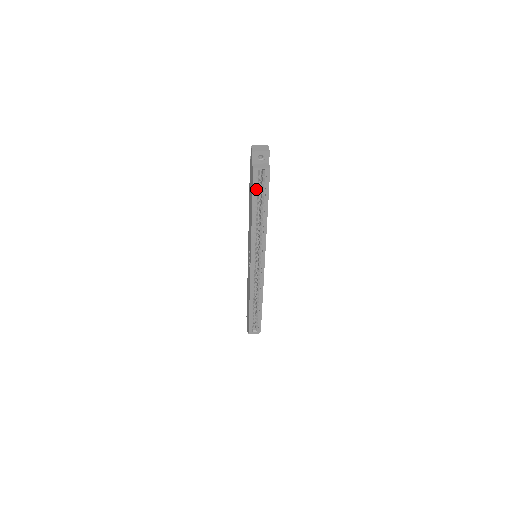
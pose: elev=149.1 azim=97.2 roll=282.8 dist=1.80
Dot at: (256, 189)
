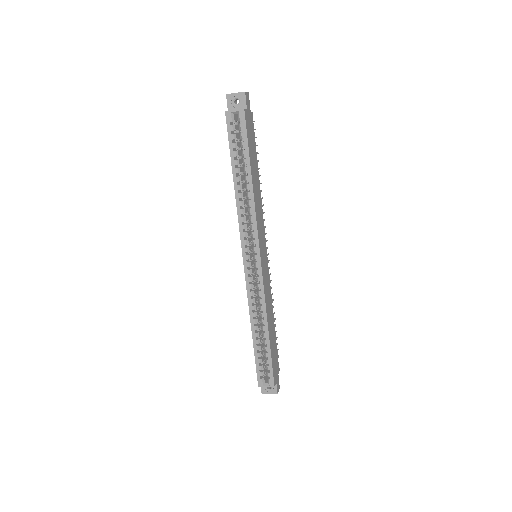
Dot at: (234, 142)
